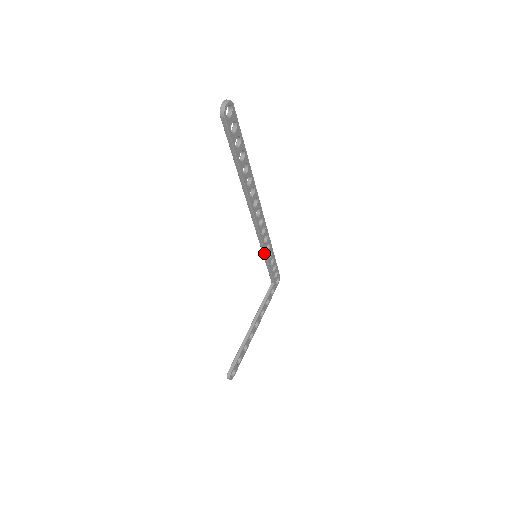
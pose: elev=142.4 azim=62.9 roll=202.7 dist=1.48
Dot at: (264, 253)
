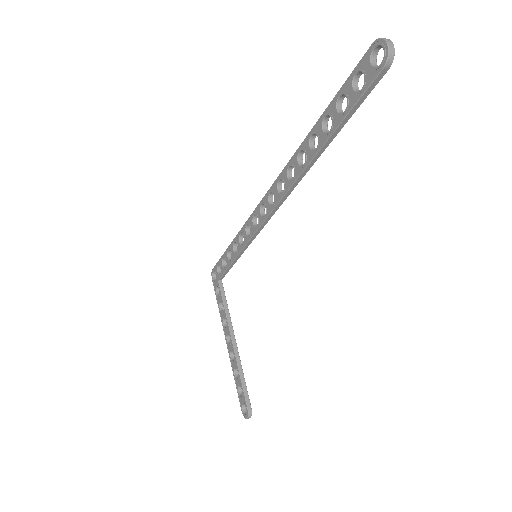
Dot at: (245, 248)
